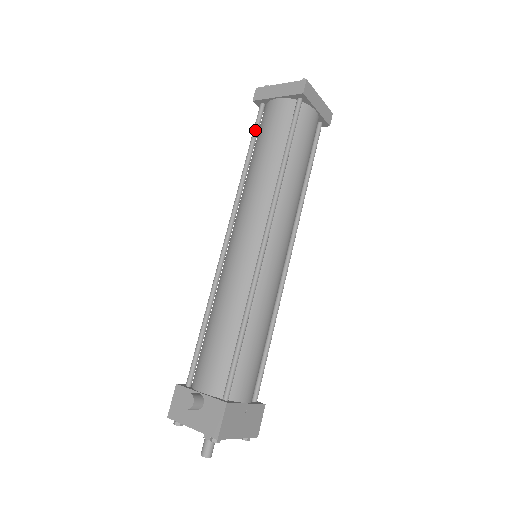
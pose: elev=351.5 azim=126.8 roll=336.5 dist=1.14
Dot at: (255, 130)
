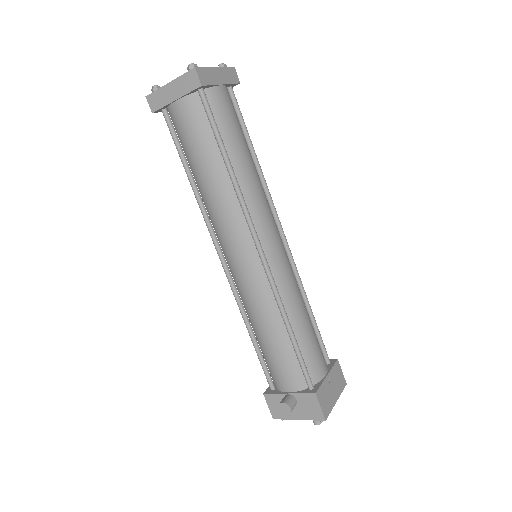
Dot at: (176, 143)
